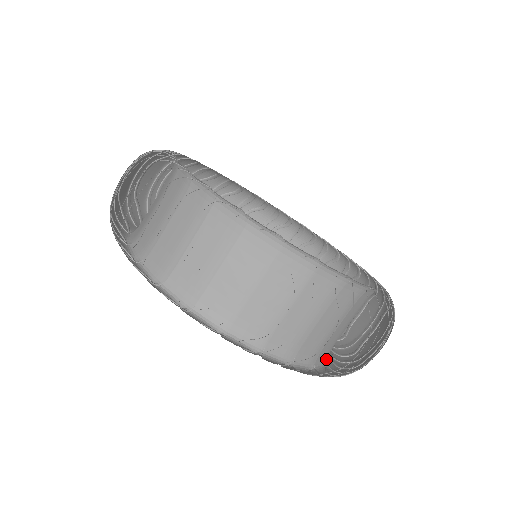
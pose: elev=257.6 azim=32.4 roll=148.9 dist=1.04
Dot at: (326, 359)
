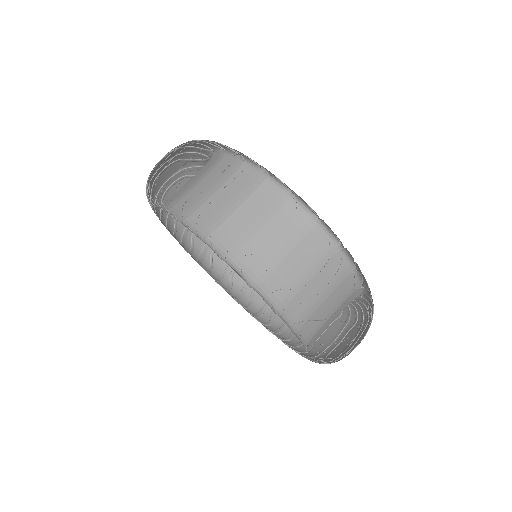
Dot at: (306, 345)
